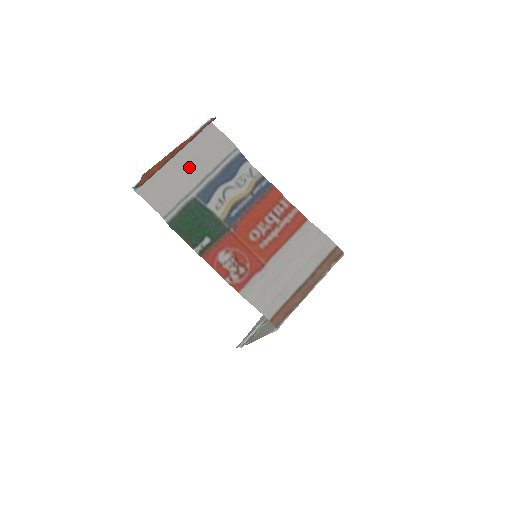
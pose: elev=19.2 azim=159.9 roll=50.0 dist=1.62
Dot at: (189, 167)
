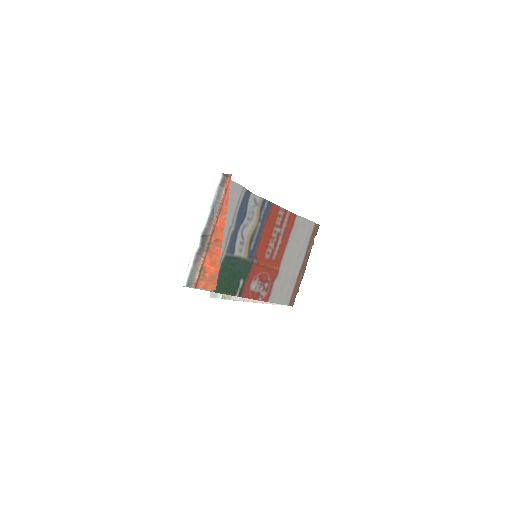
Dot at: occluded
